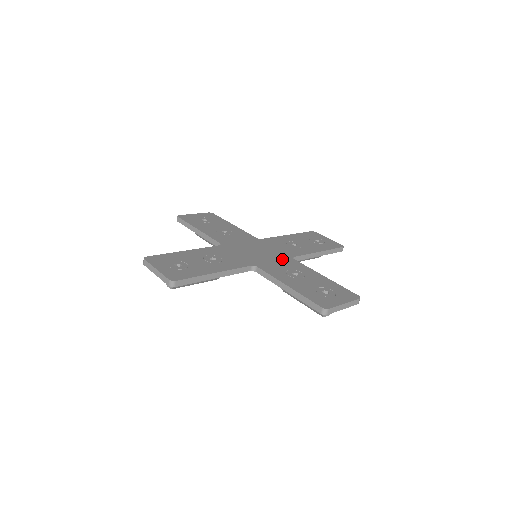
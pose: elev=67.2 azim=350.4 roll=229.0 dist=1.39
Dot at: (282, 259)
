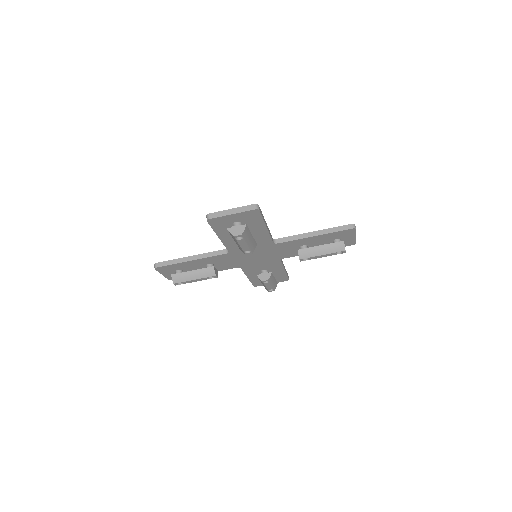
Dot at: occluded
